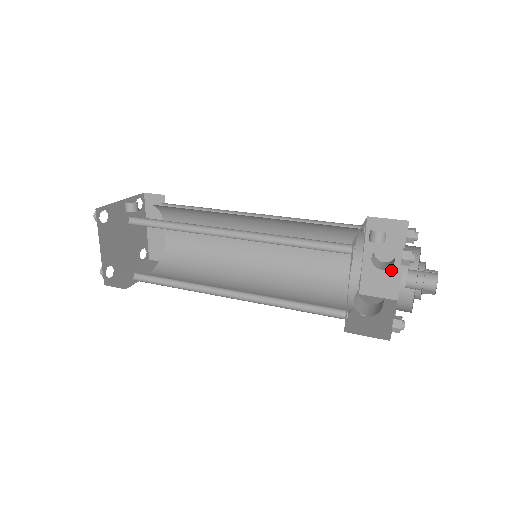
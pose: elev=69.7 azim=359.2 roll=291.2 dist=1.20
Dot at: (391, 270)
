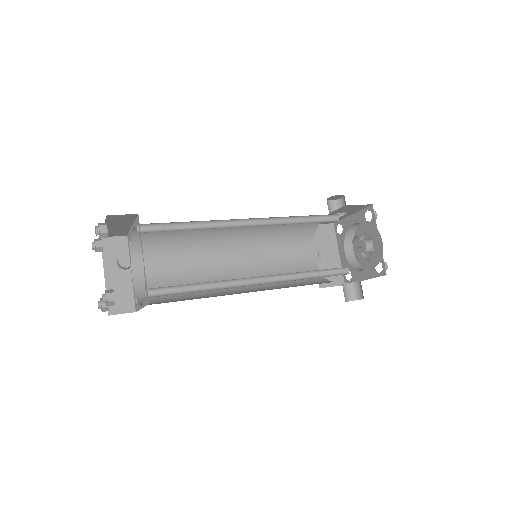
Dot at: (340, 217)
